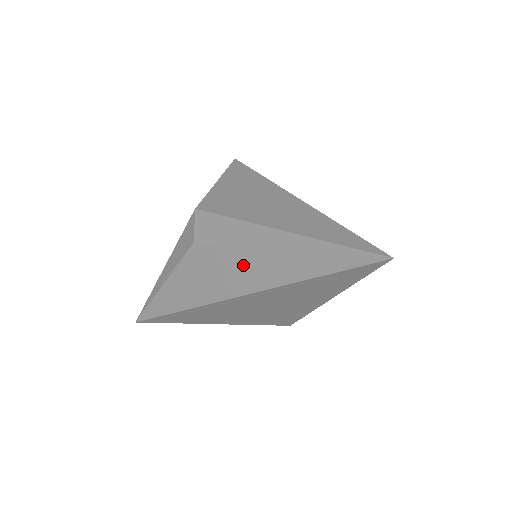
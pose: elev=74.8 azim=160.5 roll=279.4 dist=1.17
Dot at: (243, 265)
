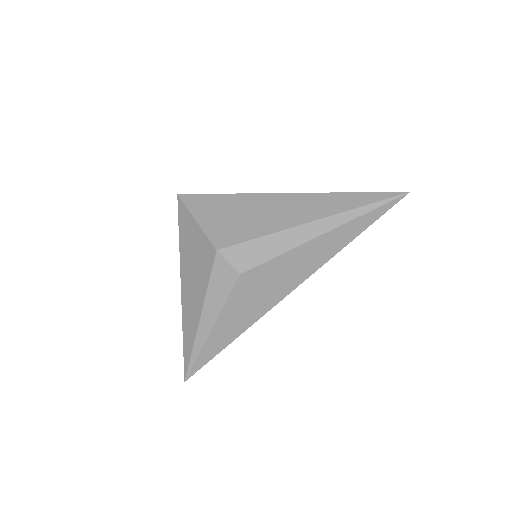
Dot at: (297, 262)
